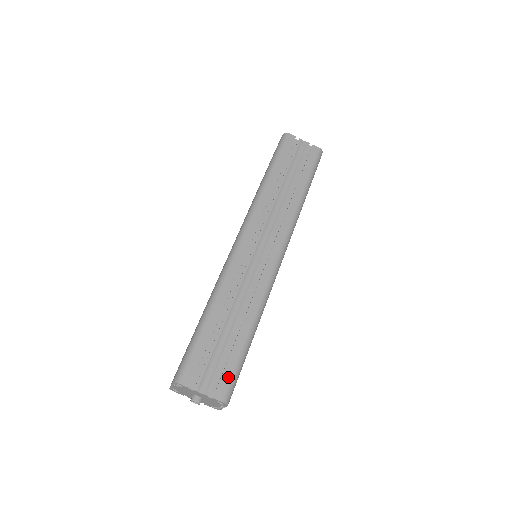
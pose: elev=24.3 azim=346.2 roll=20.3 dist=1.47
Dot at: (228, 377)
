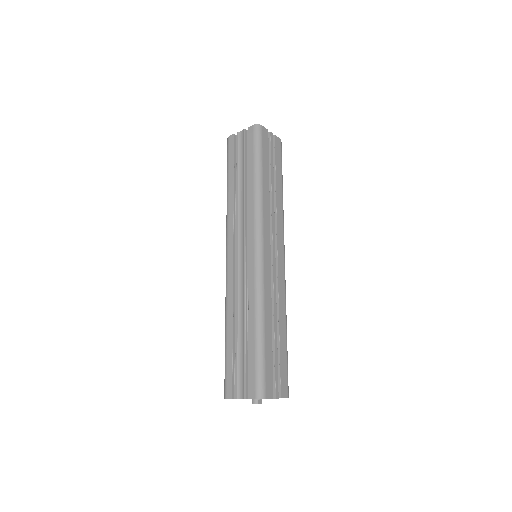
Dot at: (253, 376)
